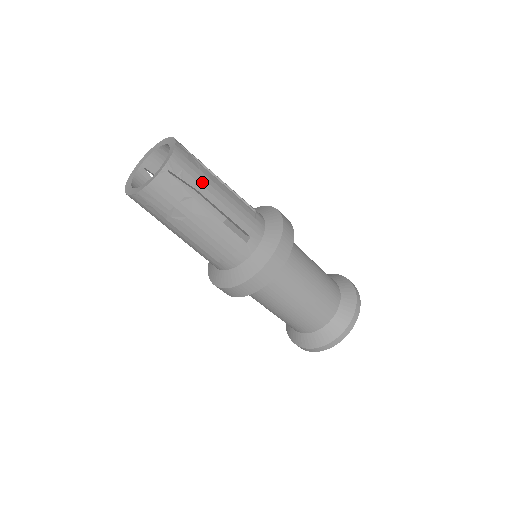
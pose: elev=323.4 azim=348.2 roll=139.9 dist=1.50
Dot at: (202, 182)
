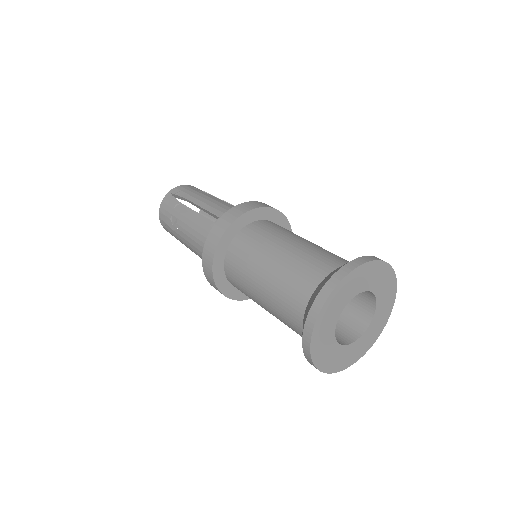
Dot at: (192, 195)
